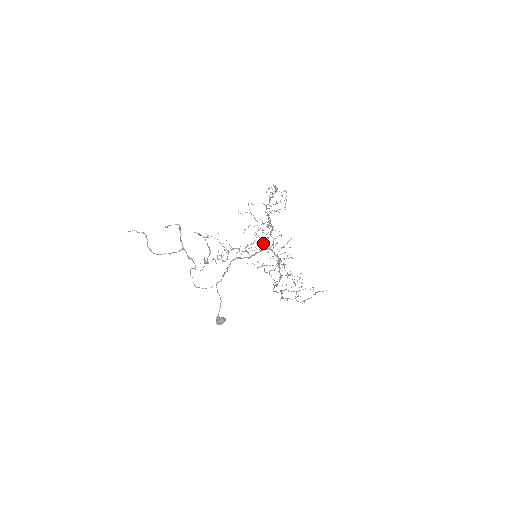
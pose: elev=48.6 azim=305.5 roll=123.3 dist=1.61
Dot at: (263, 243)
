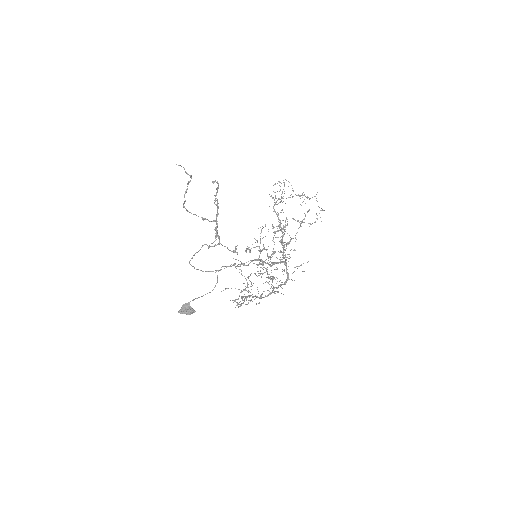
Dot at: (285, 255)
